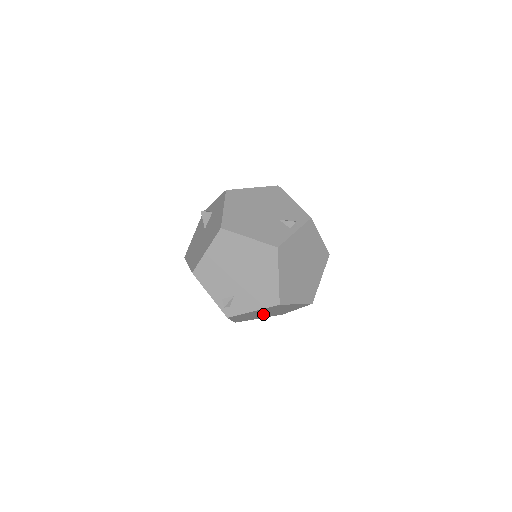
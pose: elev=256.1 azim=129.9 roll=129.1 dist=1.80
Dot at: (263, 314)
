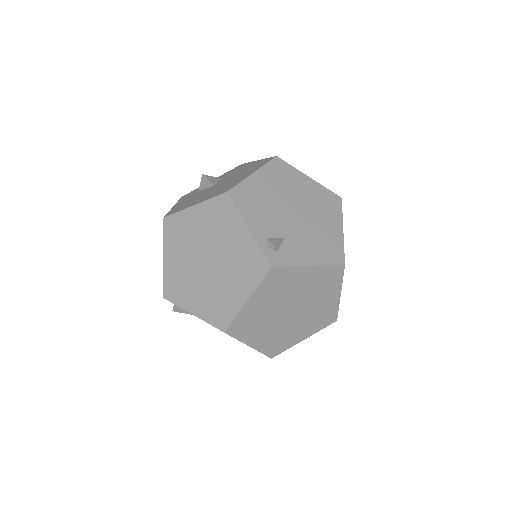
Dot at: (281, 315)
